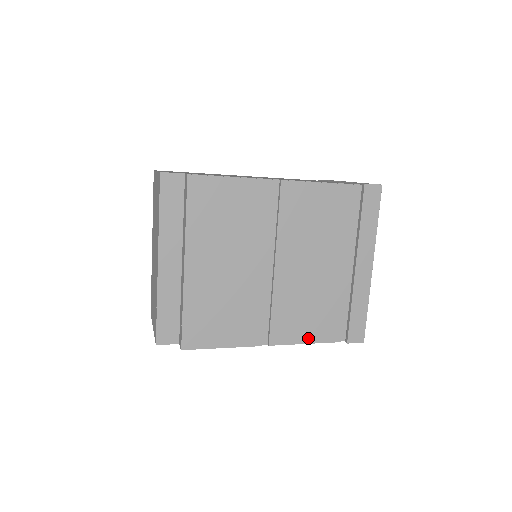
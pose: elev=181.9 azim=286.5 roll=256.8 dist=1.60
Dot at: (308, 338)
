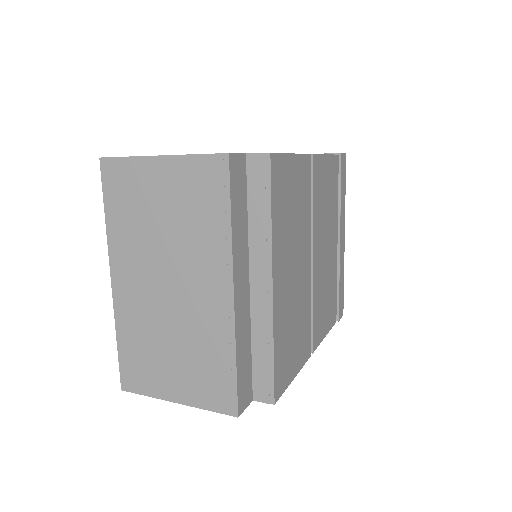
Dot at: (326, 329)
